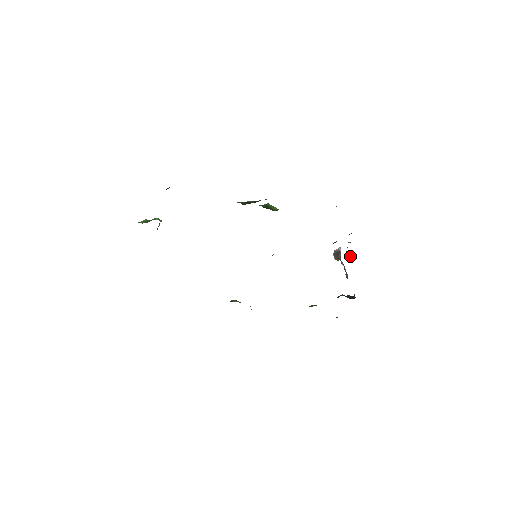
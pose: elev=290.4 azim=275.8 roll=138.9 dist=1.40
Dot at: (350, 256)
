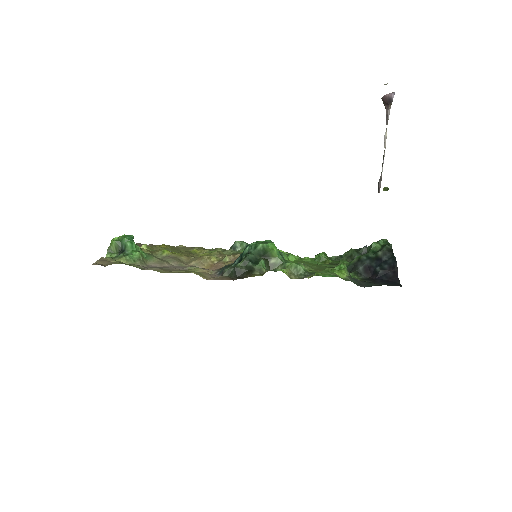
Dot at: (385, 190)
